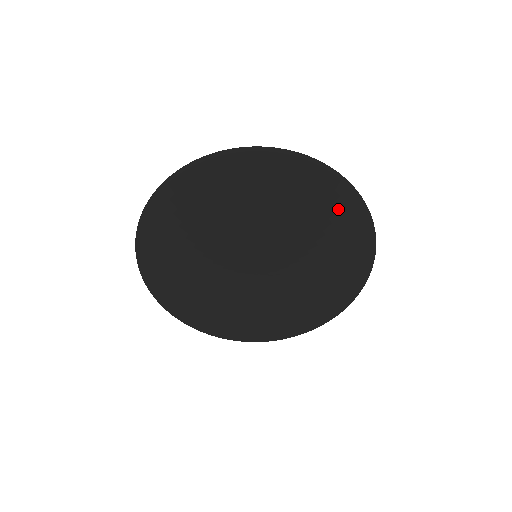
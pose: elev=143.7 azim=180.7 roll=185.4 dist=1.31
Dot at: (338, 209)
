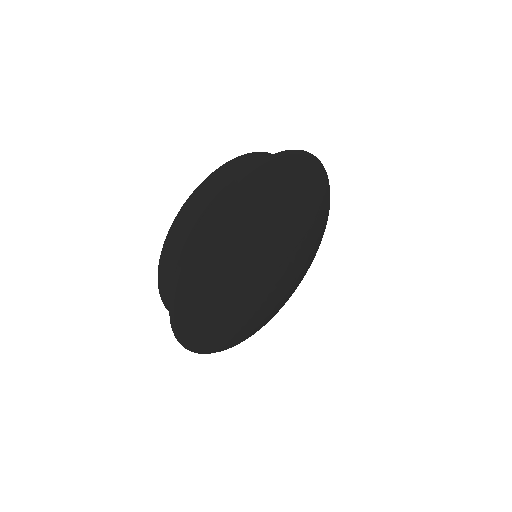
Dot at: (301, 175)
